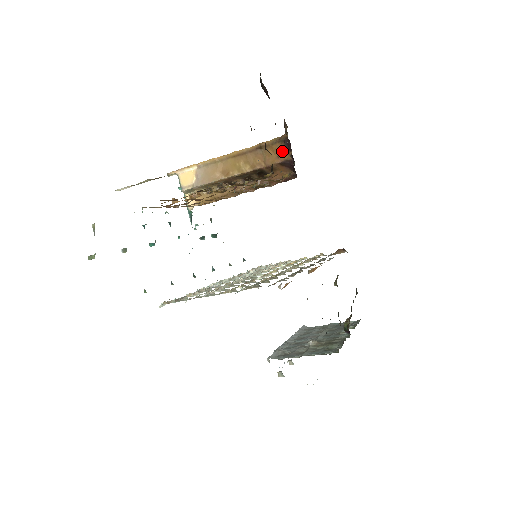
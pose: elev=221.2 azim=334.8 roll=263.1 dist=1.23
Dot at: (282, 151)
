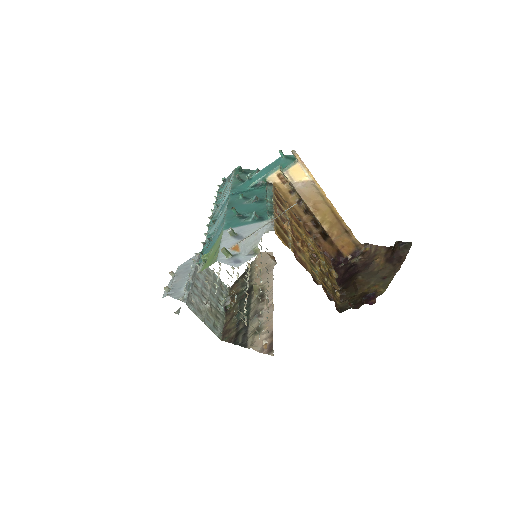
Dot at: (353, 269)
